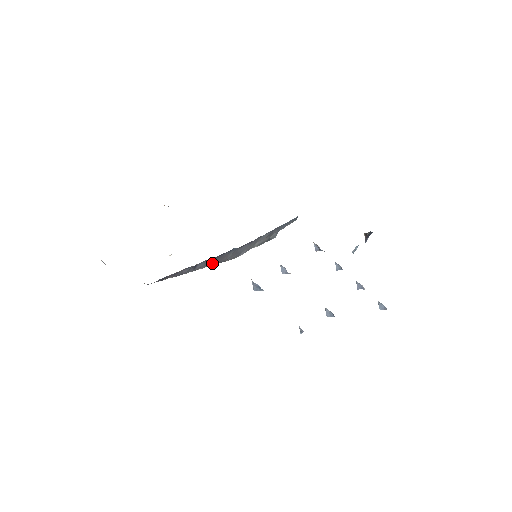
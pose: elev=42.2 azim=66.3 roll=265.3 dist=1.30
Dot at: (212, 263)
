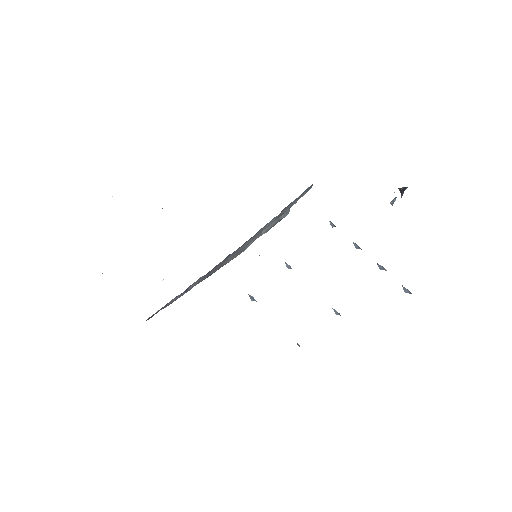
Dot at: (209, 275)
